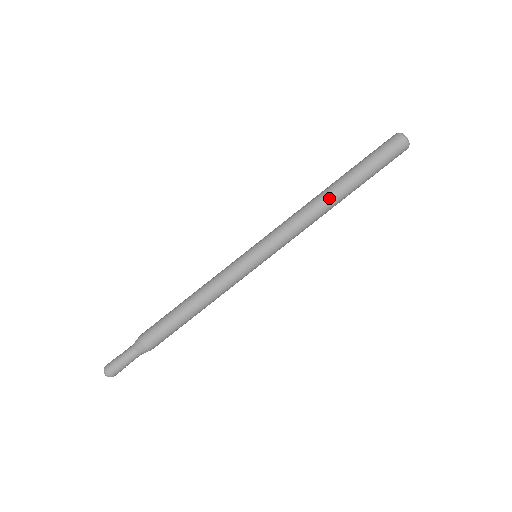
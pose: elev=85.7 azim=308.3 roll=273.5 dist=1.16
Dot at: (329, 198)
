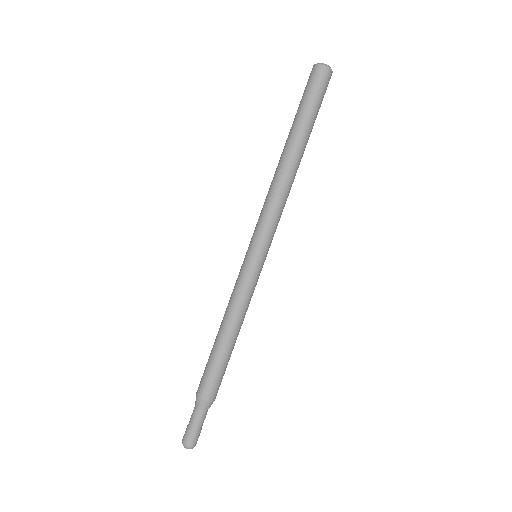
Dot at: (294, 164)
